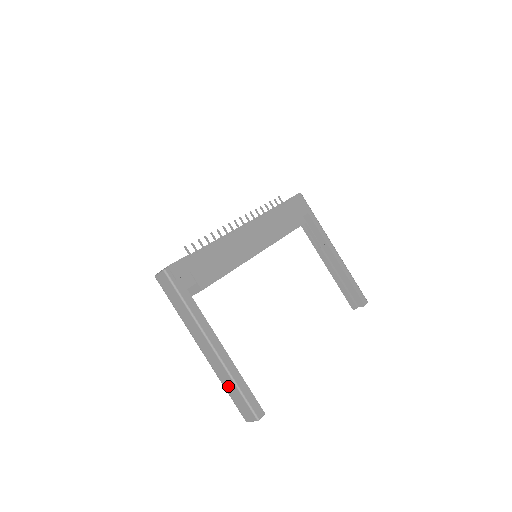
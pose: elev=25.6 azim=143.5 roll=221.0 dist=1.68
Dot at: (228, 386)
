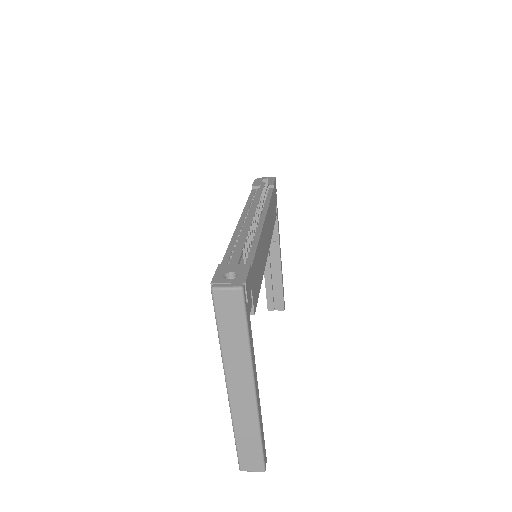
Dot at: (244, 435)
